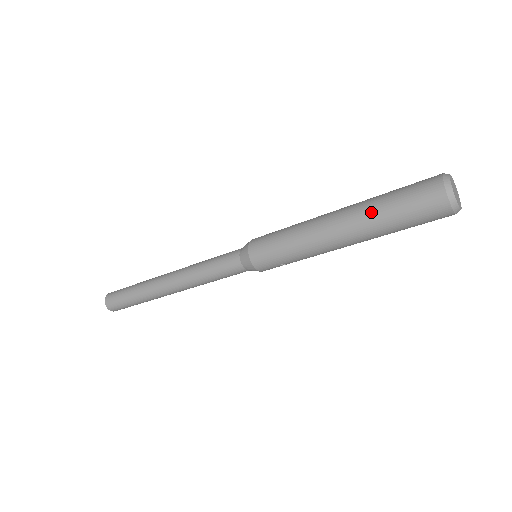
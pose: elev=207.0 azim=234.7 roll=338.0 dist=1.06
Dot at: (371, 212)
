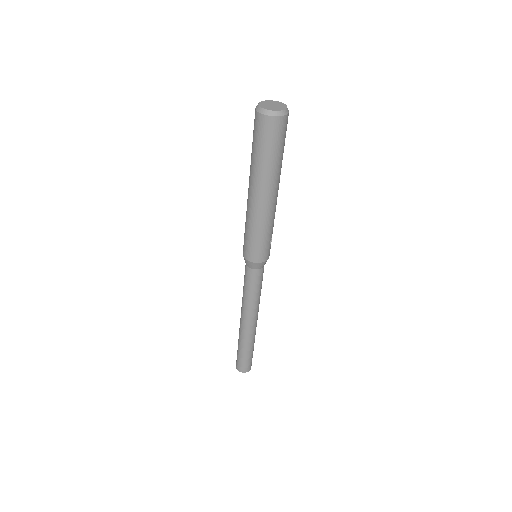
Dot at: (261, 170)
